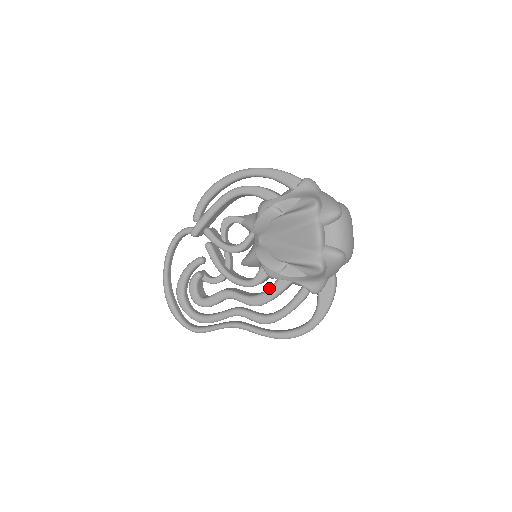
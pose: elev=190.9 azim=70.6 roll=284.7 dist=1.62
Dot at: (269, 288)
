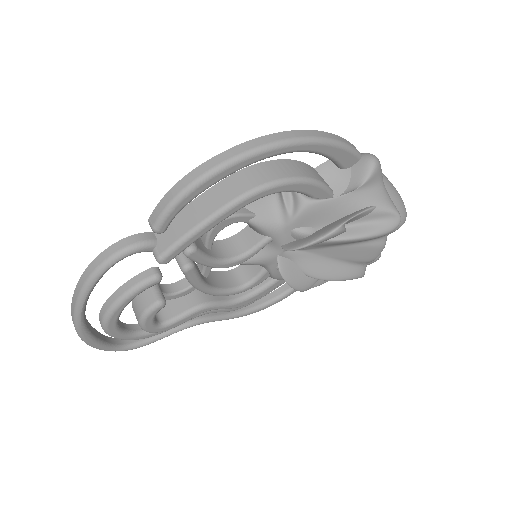
Dot at: (266, 286)
